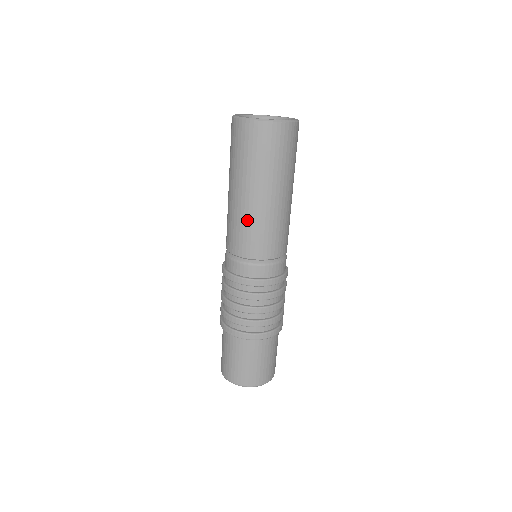
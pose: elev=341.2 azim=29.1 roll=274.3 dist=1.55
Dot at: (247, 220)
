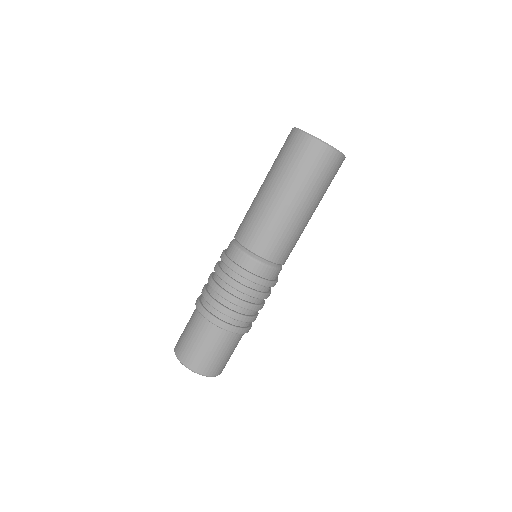
Dot at: (256, 211)
